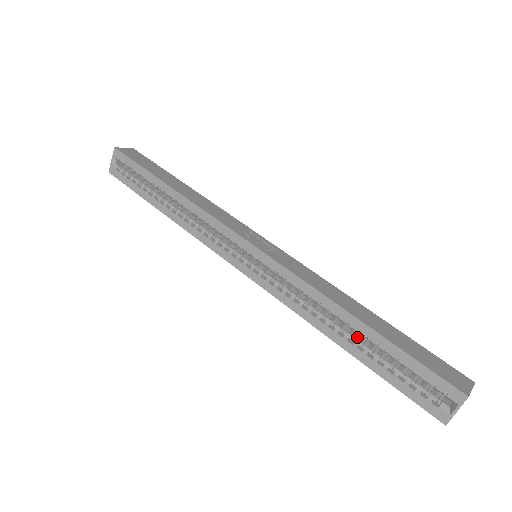
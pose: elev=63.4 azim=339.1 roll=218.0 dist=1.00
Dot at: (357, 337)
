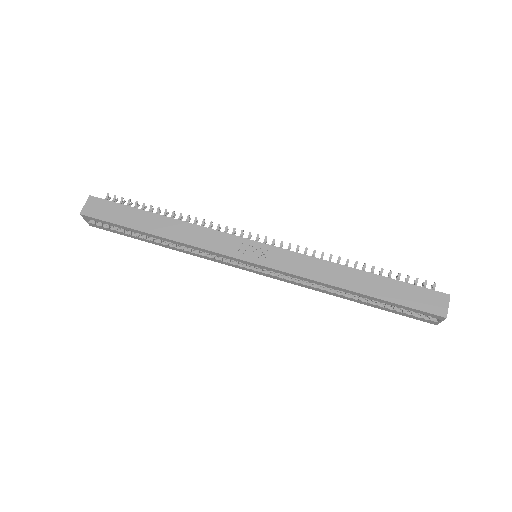
Dot at: occluded
